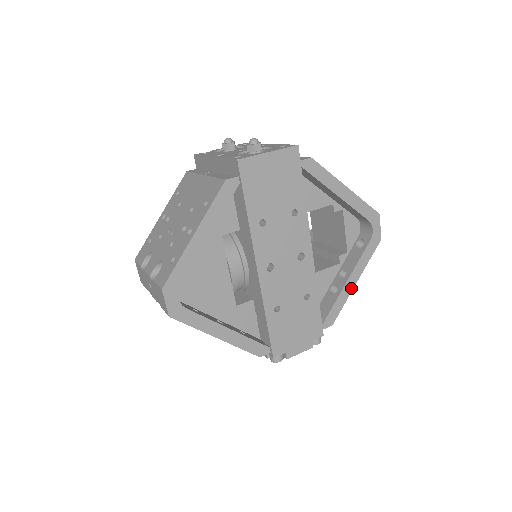
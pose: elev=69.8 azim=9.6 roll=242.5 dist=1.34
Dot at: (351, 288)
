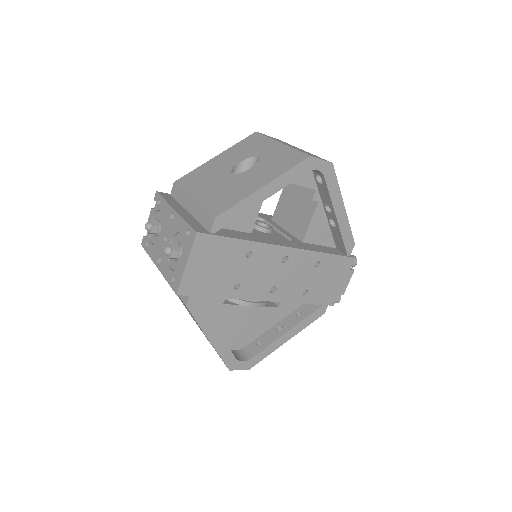
Dot at: (344, 215)
